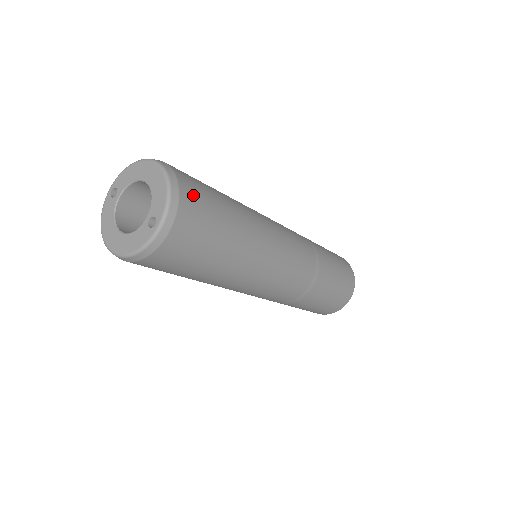
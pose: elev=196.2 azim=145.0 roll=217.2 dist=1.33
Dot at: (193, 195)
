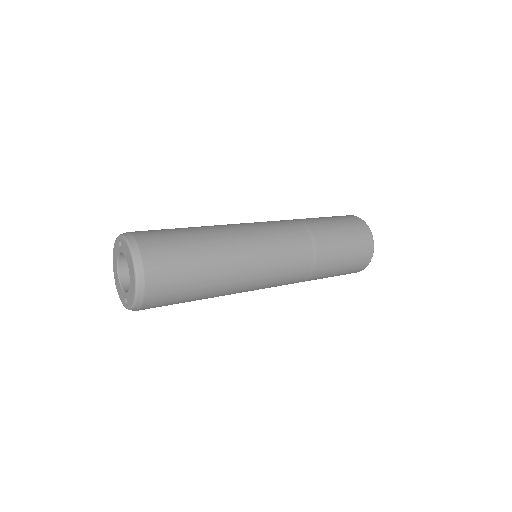
Dot at: (158, 298)
